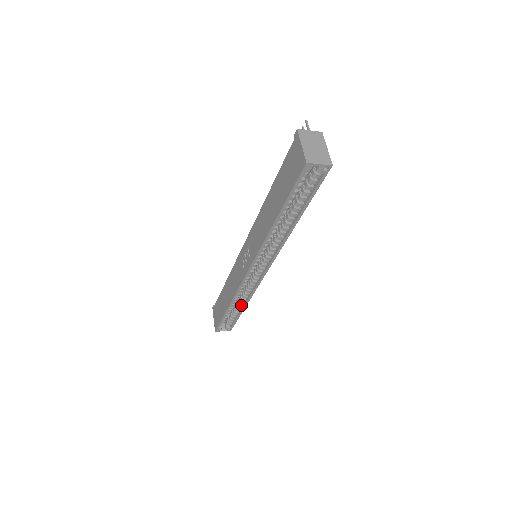
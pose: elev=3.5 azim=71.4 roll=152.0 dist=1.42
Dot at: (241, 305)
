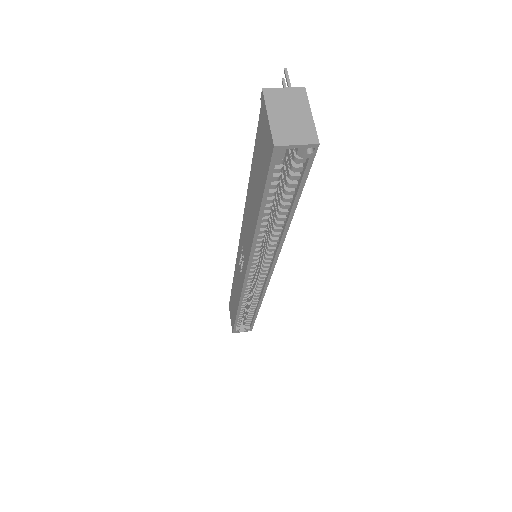
Dot at: (253, 308)
